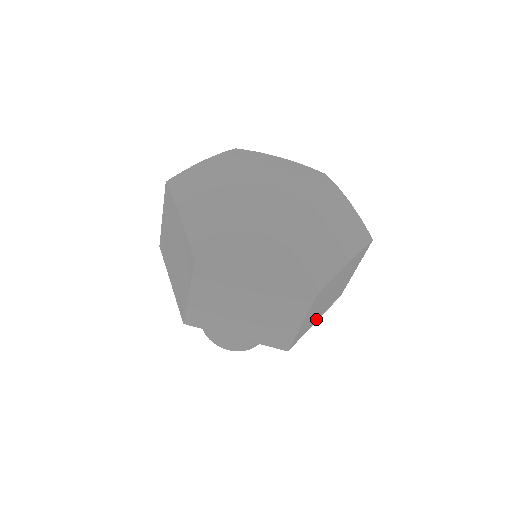
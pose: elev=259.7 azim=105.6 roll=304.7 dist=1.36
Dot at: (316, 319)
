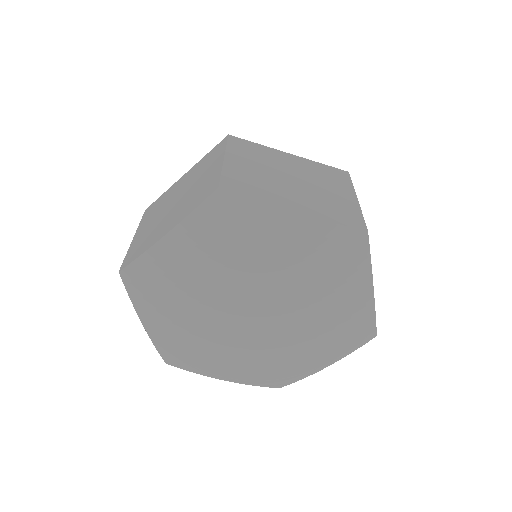
Dot at: occluded
